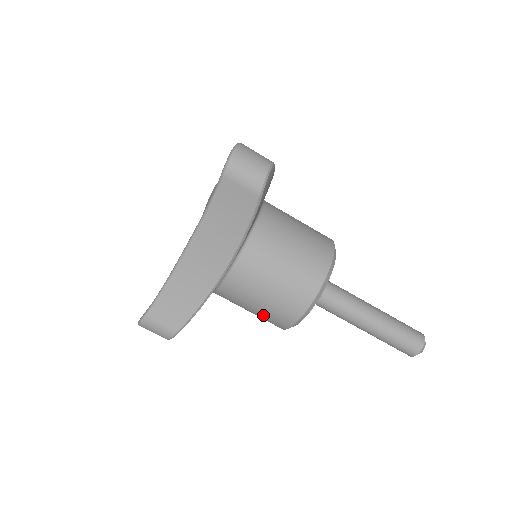
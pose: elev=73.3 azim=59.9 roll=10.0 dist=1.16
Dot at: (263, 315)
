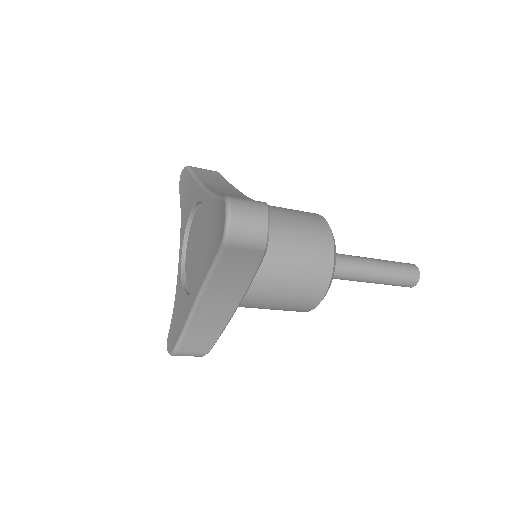
Dot at: occluded
